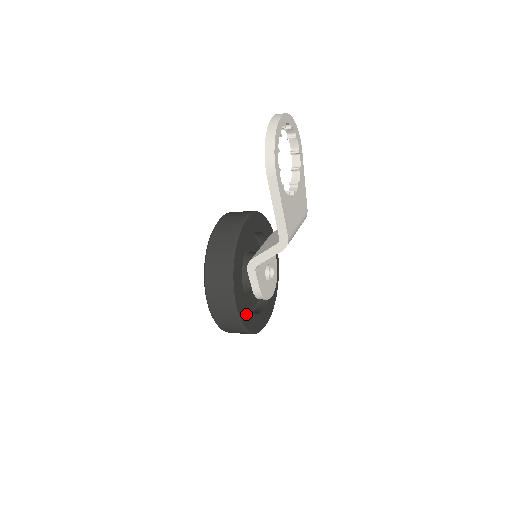
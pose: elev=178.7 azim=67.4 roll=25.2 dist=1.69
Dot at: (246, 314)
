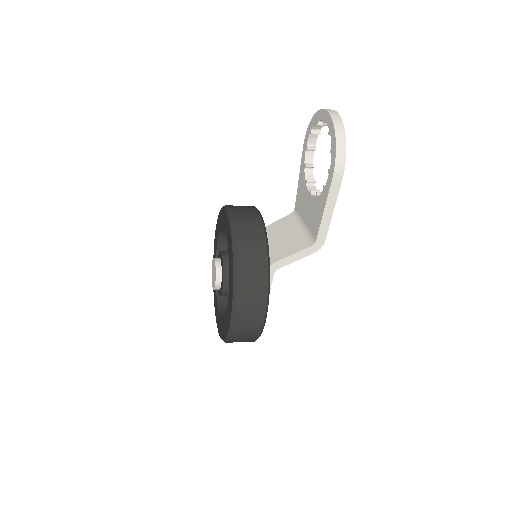
Dot at: occluded
